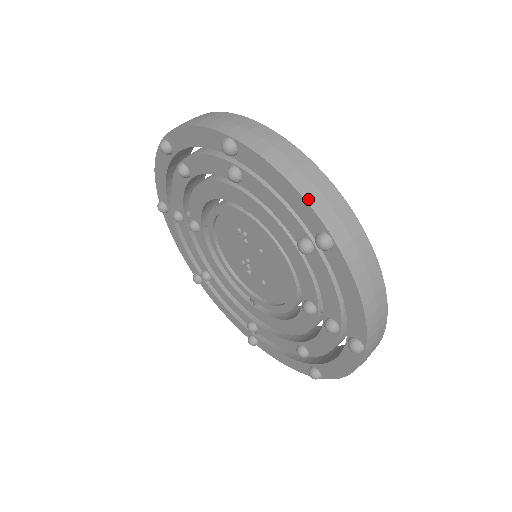
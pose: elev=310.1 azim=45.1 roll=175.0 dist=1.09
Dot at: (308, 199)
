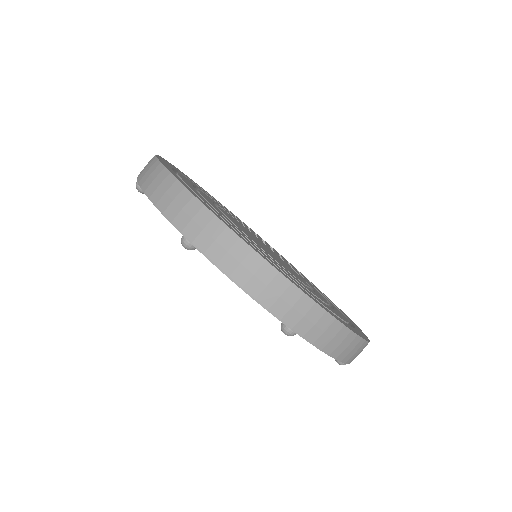
Dot at: (265, 306)
